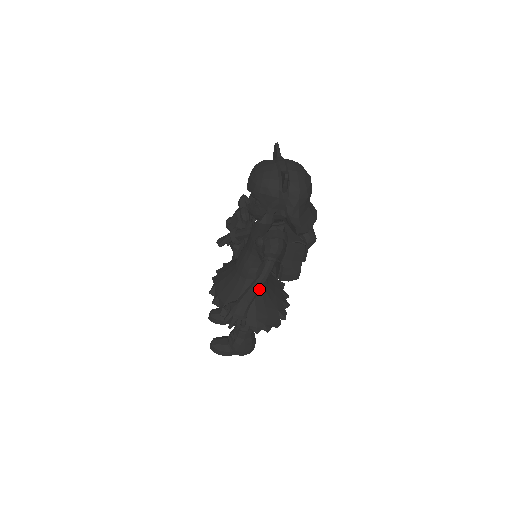
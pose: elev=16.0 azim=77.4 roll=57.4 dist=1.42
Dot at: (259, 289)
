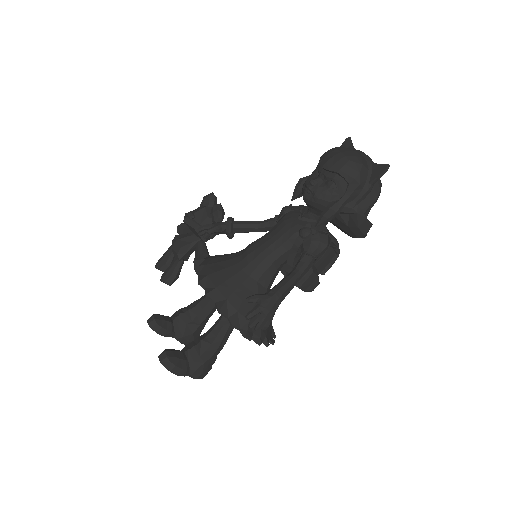
Dot at: (292, 287)
